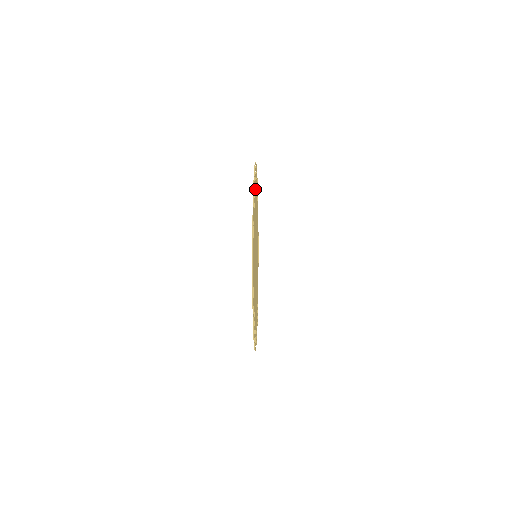
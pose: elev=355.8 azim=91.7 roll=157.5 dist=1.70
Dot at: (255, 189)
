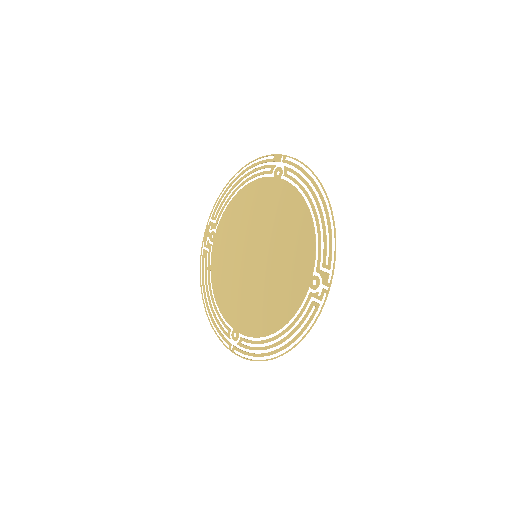
Dot at: (239, 193)
